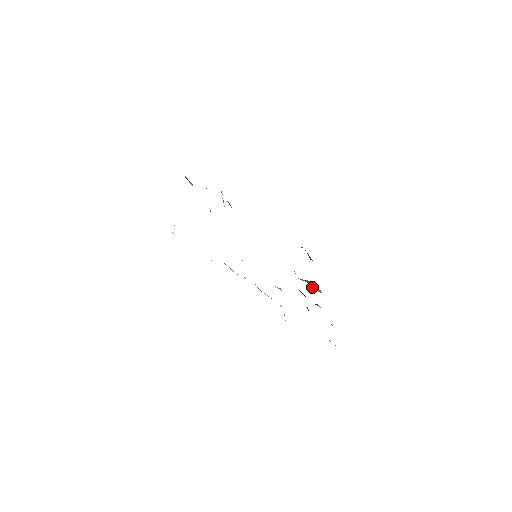
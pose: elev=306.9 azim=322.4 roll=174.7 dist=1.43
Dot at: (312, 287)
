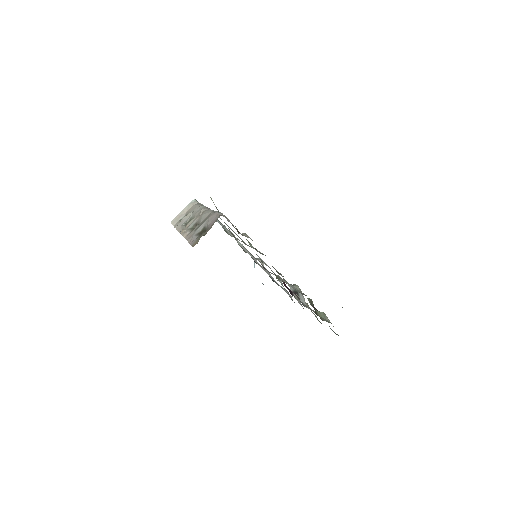
Dot at: (299, 298)
